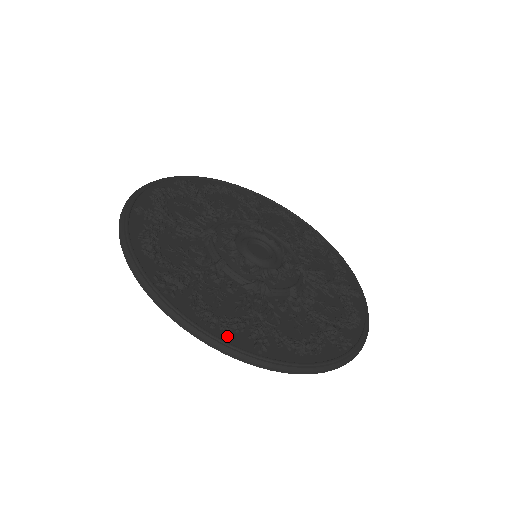
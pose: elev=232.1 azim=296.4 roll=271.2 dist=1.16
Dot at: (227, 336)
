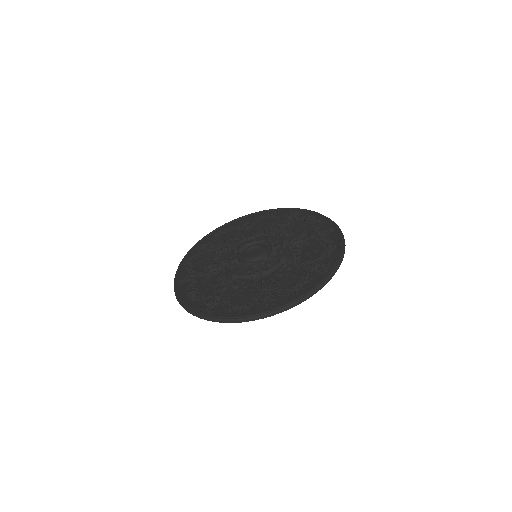
Dot at: (249, 312)
